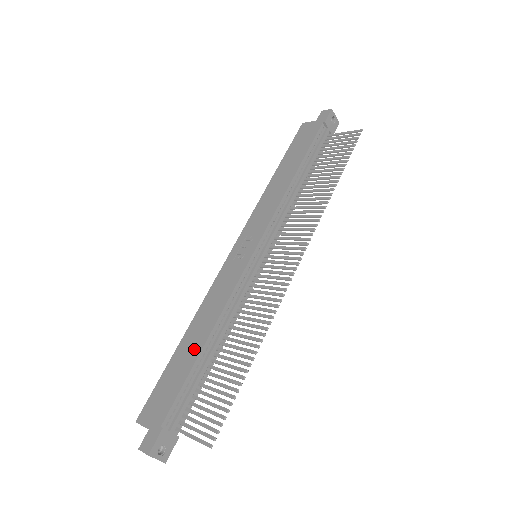
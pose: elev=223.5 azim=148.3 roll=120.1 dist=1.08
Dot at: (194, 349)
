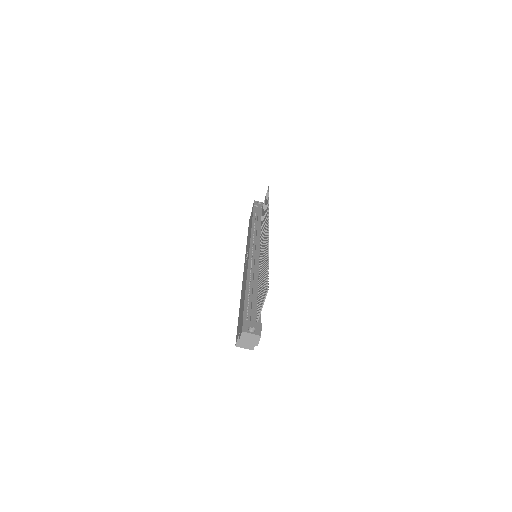
Dot at: (243, 295)
